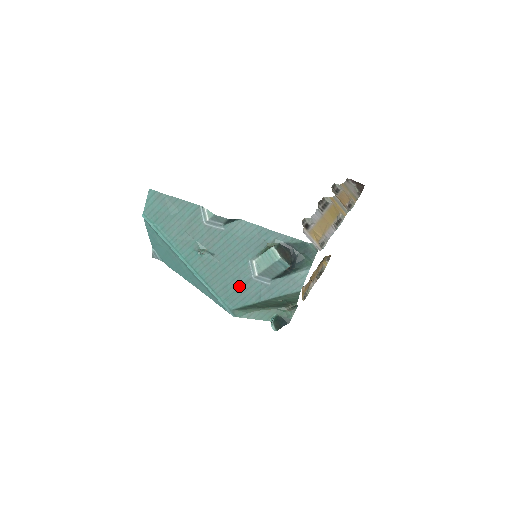
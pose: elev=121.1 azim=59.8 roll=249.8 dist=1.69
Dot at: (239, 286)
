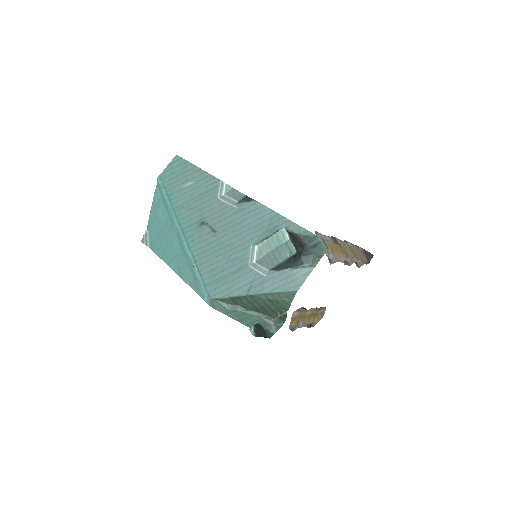
Dot at: (230, 272)
